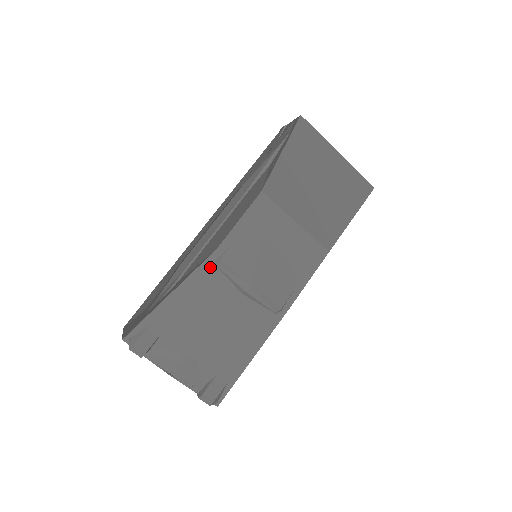
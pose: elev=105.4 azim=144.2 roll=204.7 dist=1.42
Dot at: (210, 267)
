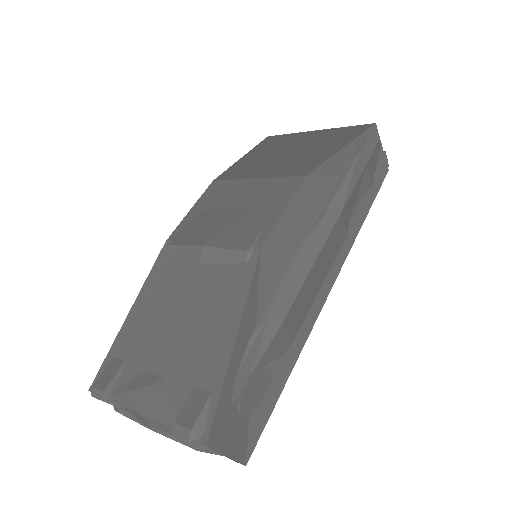
Dot at: (163, 260)
